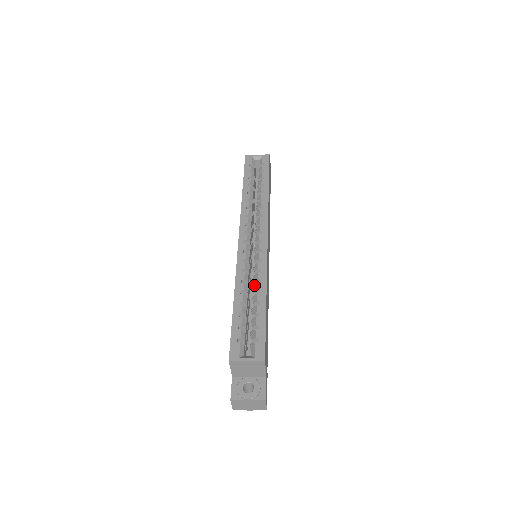
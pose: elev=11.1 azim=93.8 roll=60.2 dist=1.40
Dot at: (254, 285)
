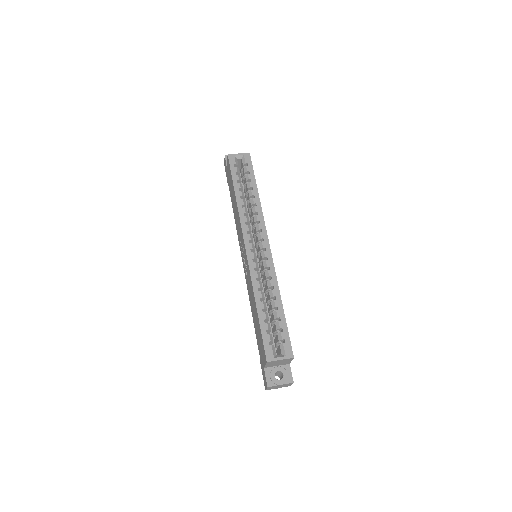
Dot at: (269, 291)
